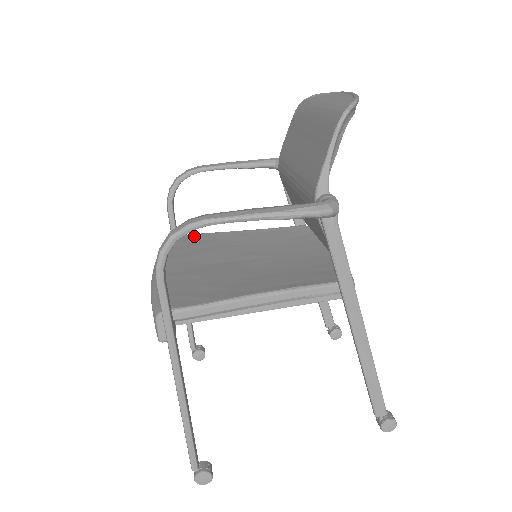
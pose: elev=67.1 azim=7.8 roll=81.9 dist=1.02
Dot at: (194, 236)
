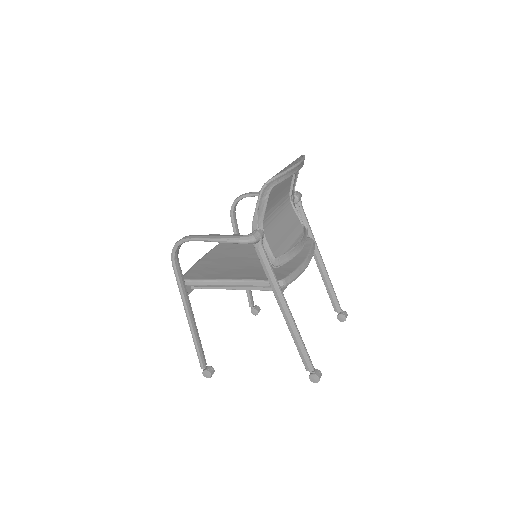
Dot at: occluded
